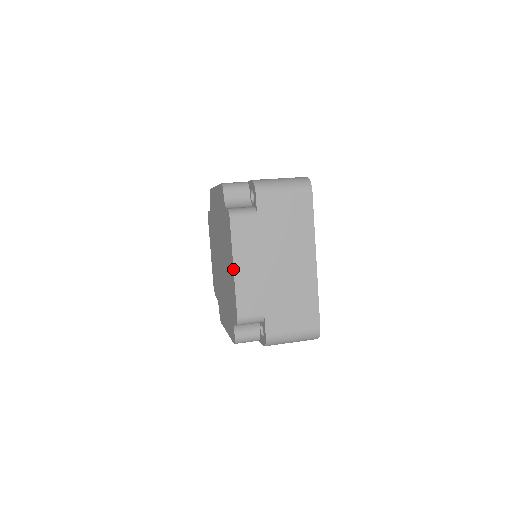
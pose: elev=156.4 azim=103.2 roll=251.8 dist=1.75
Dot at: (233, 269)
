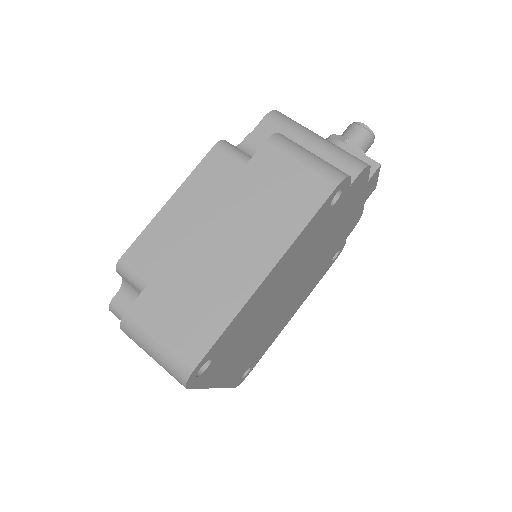
Dot at: occluded
